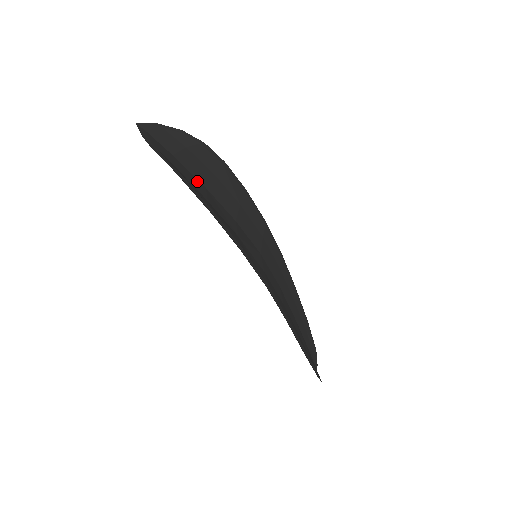
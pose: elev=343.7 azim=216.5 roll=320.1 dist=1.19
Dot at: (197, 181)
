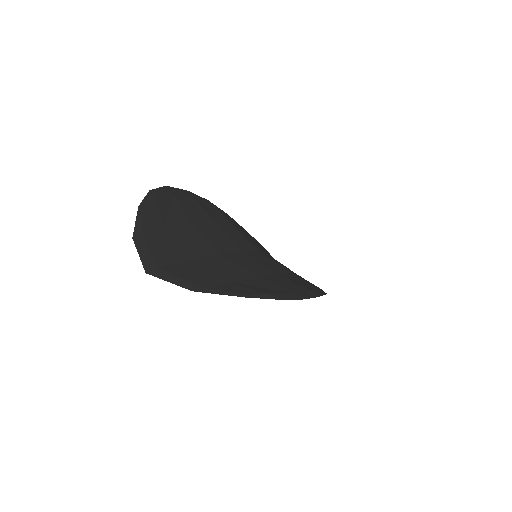
Dot at: (219, 260)
